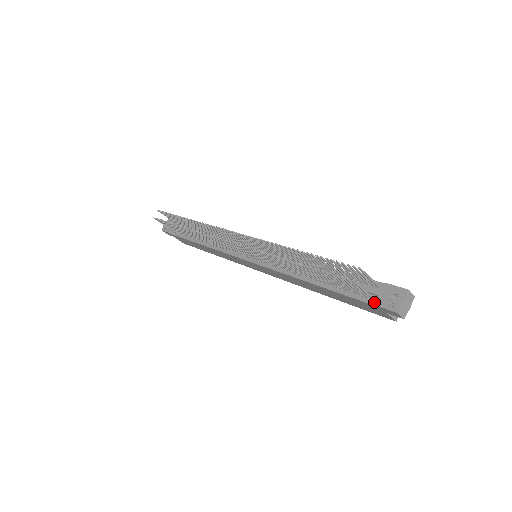
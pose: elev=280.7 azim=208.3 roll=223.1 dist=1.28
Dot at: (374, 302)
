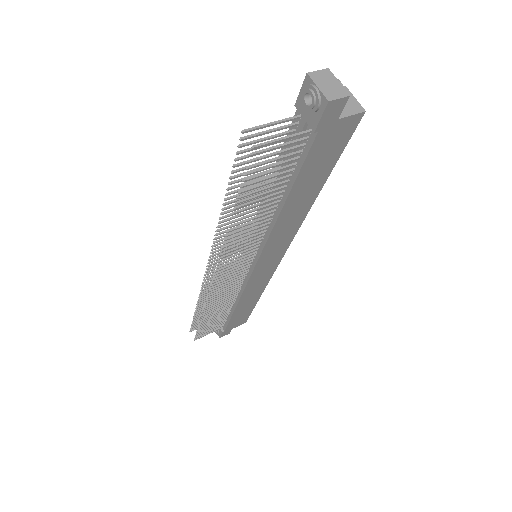
Dot at: (313, 131)
